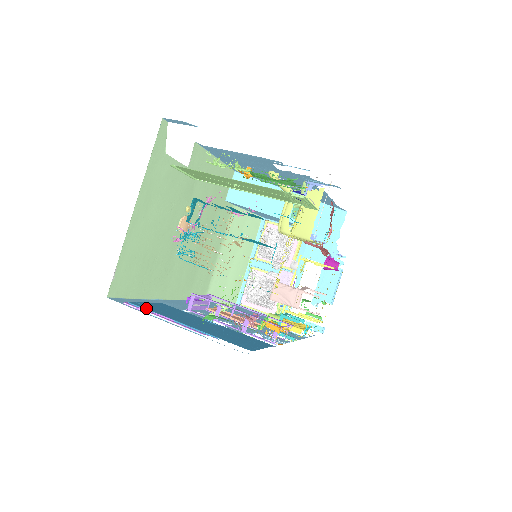
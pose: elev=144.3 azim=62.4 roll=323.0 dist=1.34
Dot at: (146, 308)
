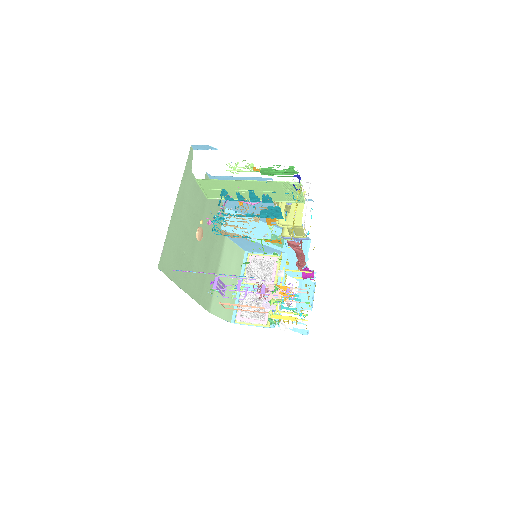
Dot at: occluded
